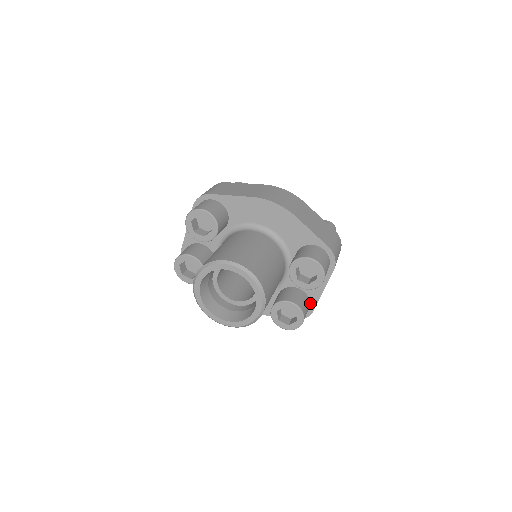
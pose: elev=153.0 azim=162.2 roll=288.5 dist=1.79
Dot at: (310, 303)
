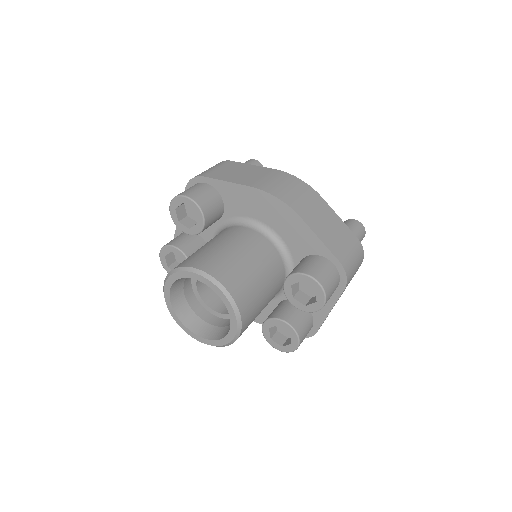
Dot at: (314, 322)
